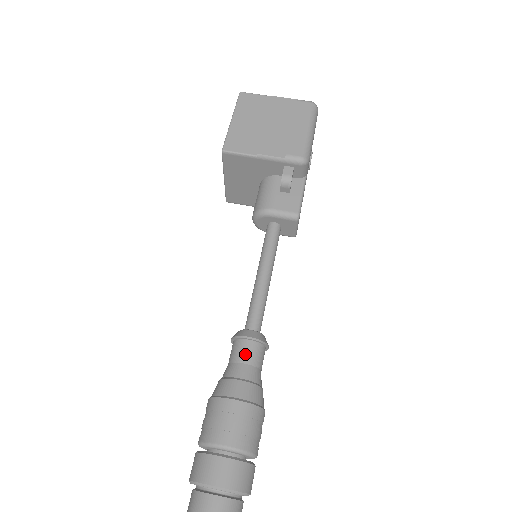
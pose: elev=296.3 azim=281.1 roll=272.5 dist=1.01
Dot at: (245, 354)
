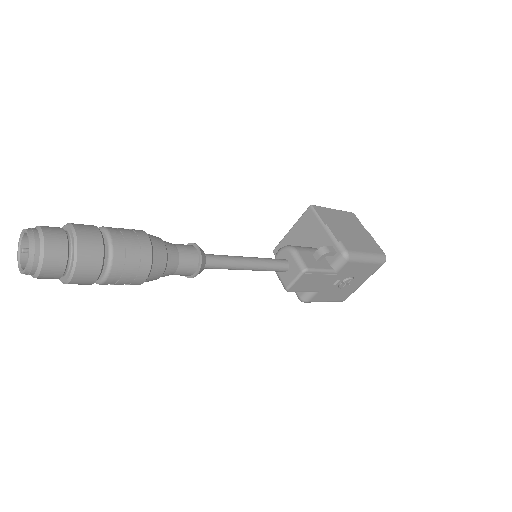
Dot at: (185, 248)
